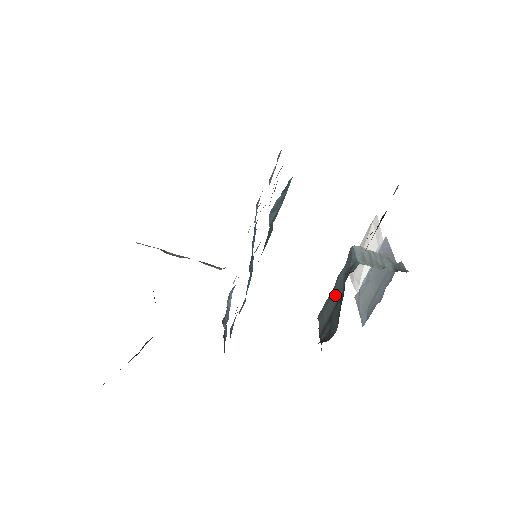
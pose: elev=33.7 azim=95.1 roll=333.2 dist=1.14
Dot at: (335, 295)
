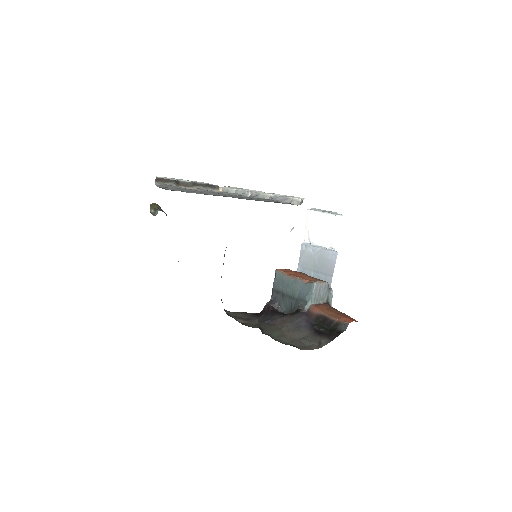
Dot at: (291, 289)
